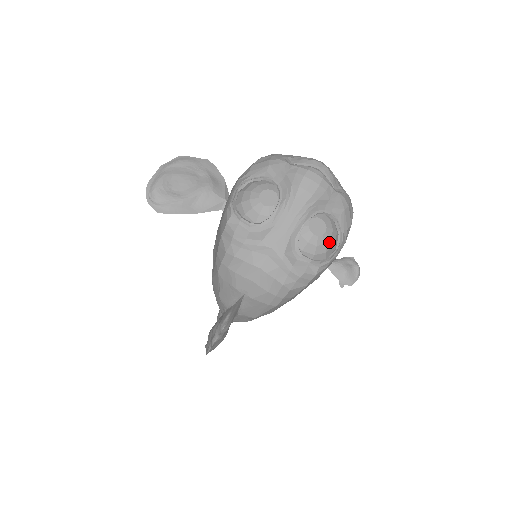
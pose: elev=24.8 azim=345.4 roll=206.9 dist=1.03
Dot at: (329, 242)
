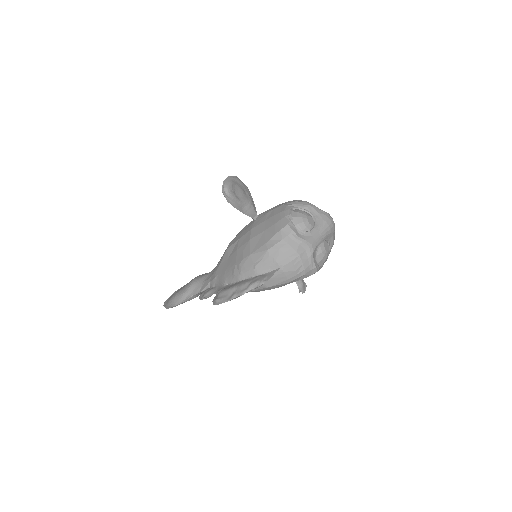
Dot at: (327, 257)
